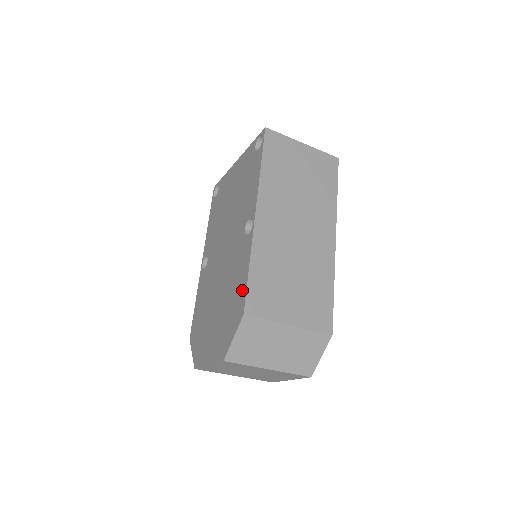
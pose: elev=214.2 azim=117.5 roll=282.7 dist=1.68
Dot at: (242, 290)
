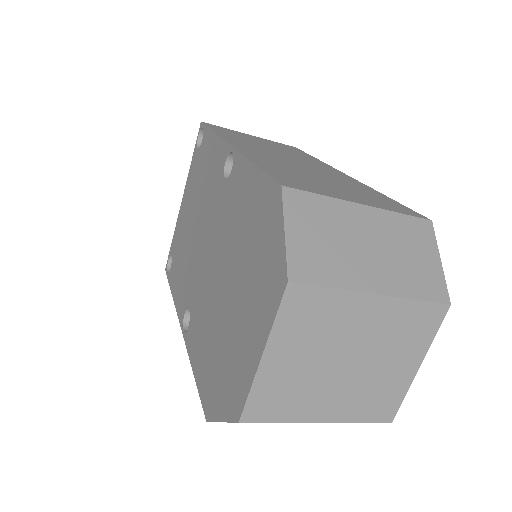
Dot at: (260, 188)
